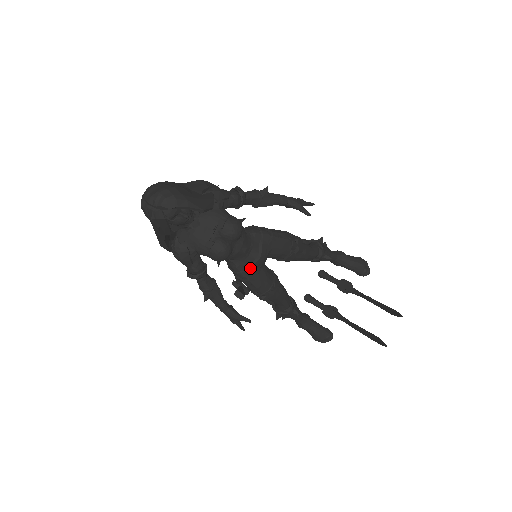
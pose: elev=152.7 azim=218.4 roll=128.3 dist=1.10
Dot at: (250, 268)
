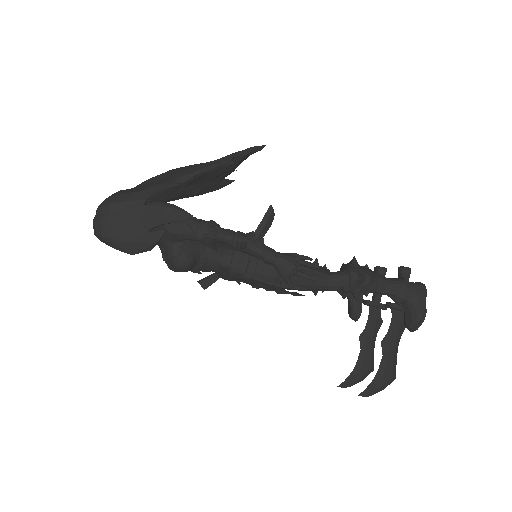
Dot at: (220, 276)
